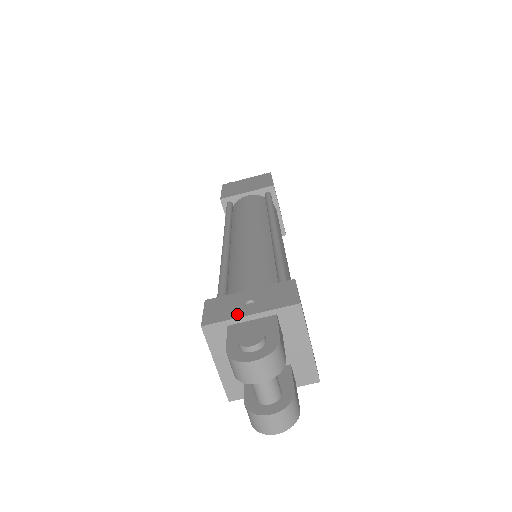
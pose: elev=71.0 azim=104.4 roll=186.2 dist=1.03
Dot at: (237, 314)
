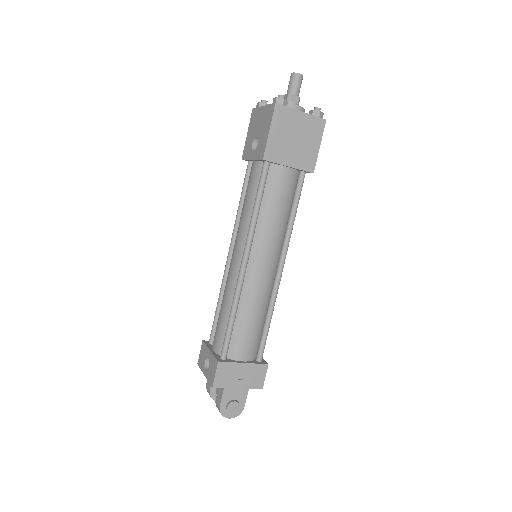
Dot at: (232, 385)
